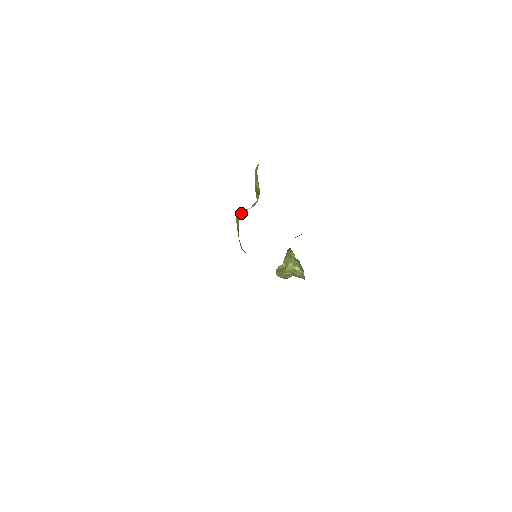
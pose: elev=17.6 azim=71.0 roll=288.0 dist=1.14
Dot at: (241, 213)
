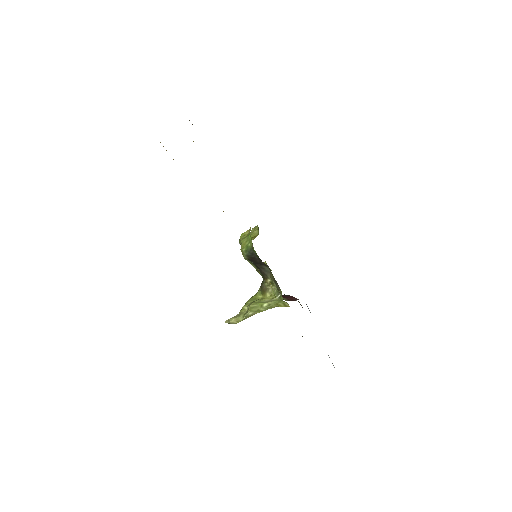
Dot at: occluded
